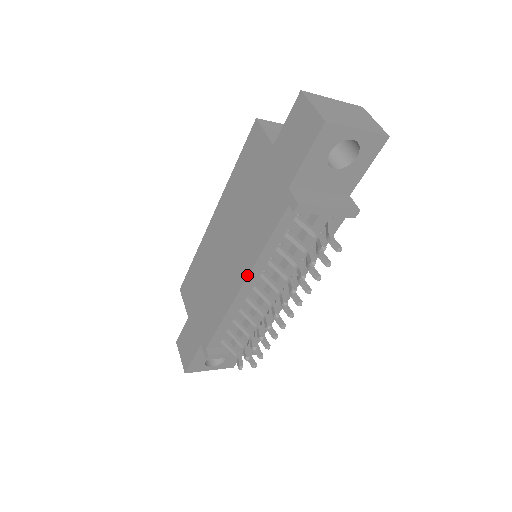
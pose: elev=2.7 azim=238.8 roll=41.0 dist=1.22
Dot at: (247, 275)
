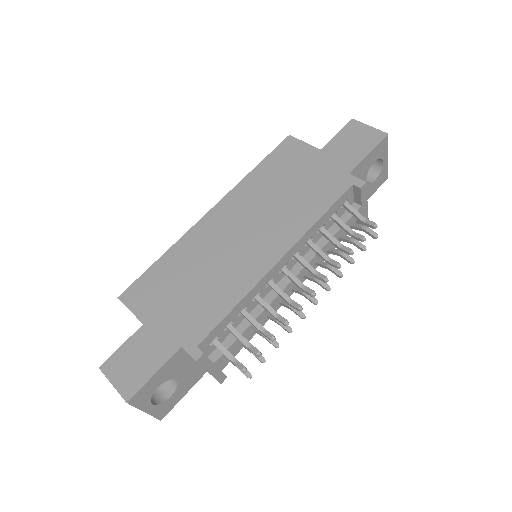
Dot at: (291, 246)
